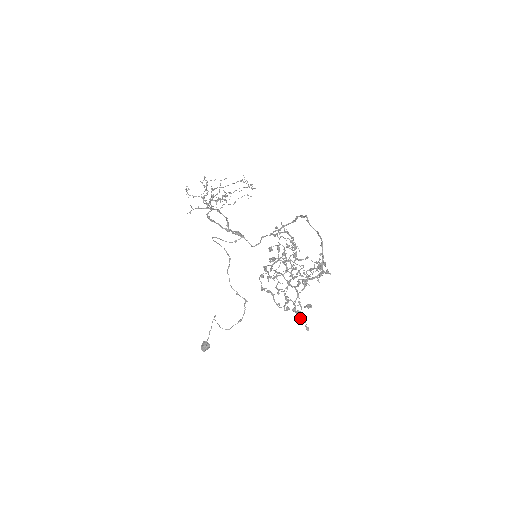
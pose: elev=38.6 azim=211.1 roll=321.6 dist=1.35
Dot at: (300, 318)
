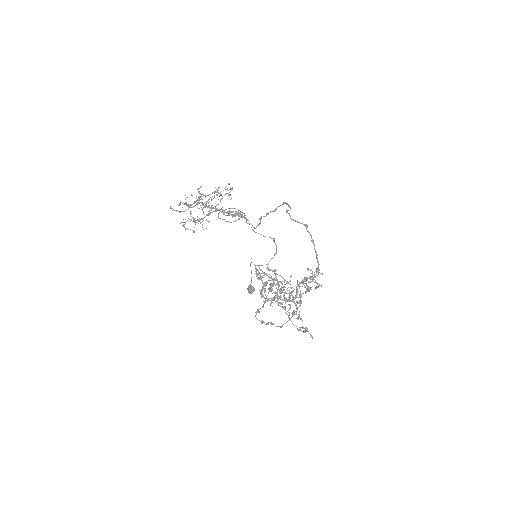
Dot at: occluded
